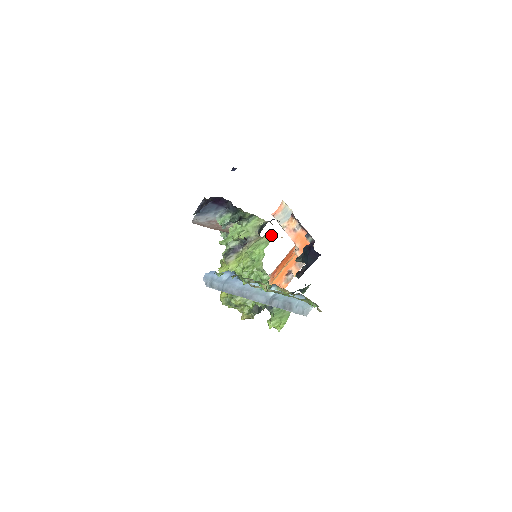
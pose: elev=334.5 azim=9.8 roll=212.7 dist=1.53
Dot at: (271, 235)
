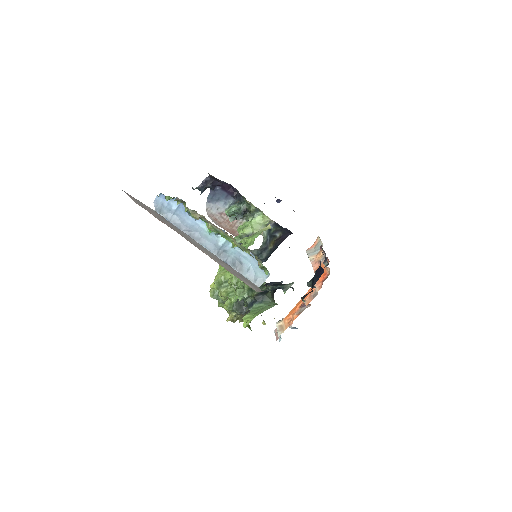
Dot at: (268, 228)
